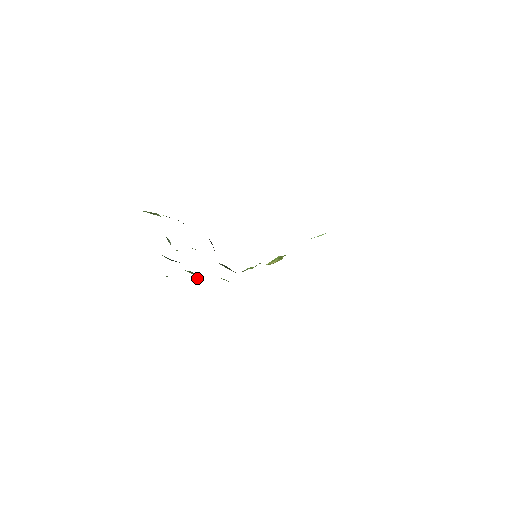
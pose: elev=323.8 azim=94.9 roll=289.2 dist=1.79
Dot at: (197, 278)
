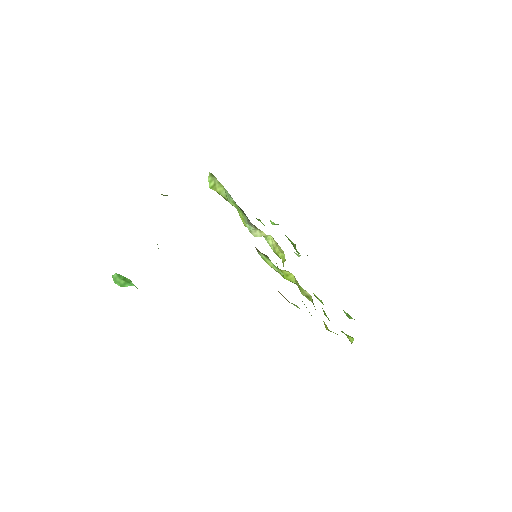
Dot at: occluded
